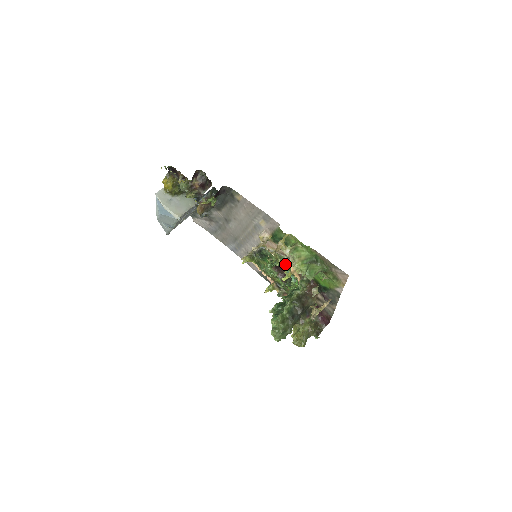
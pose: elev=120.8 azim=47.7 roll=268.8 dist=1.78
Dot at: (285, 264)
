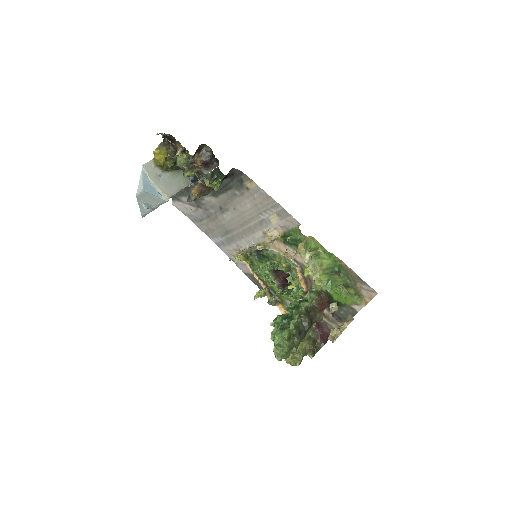
Dot at: (291, 270)
